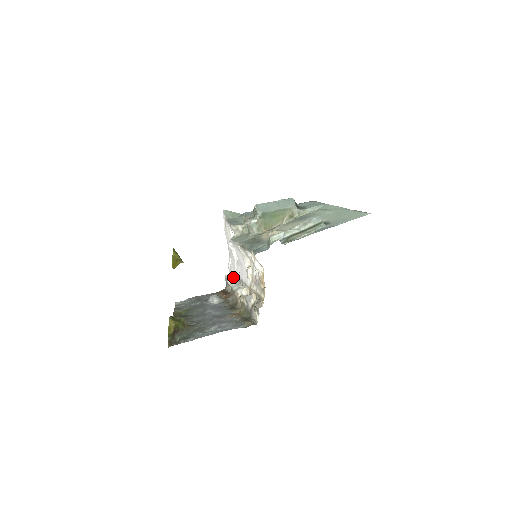
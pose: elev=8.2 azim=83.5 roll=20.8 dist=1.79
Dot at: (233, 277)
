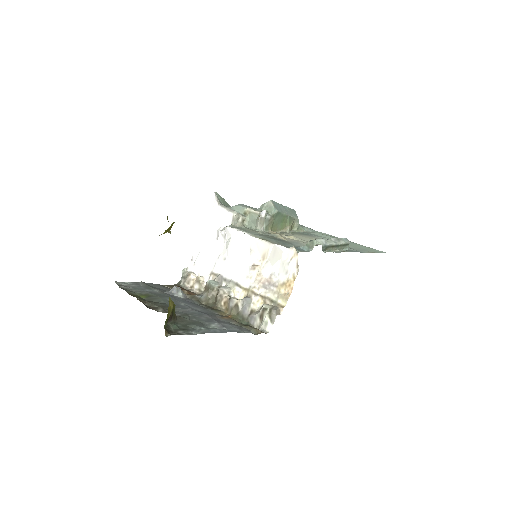
Dot at: (202, 272)
